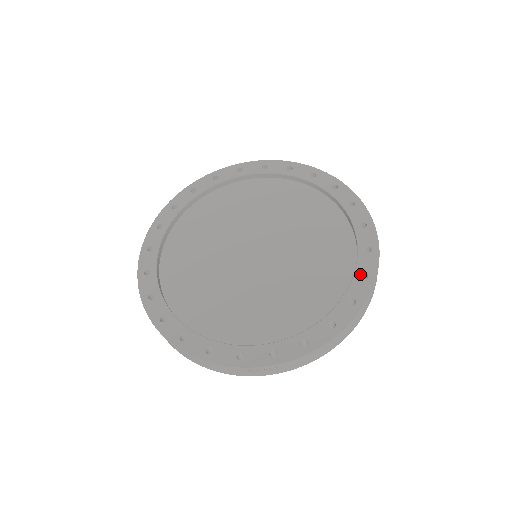
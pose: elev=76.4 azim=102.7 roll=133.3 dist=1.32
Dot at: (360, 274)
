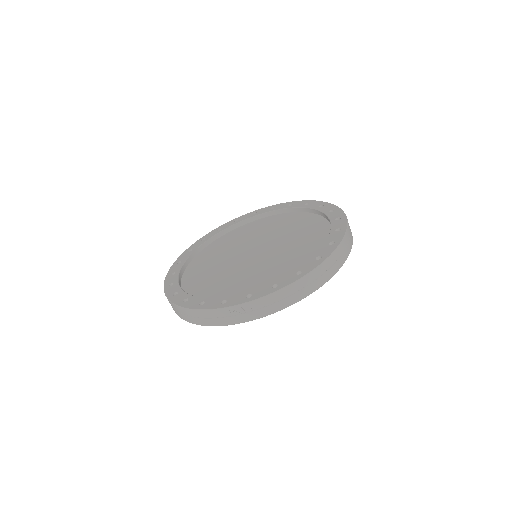
Dot at: (328, 243)
